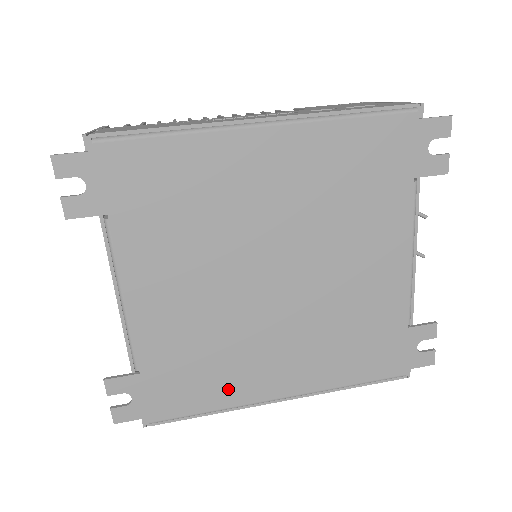
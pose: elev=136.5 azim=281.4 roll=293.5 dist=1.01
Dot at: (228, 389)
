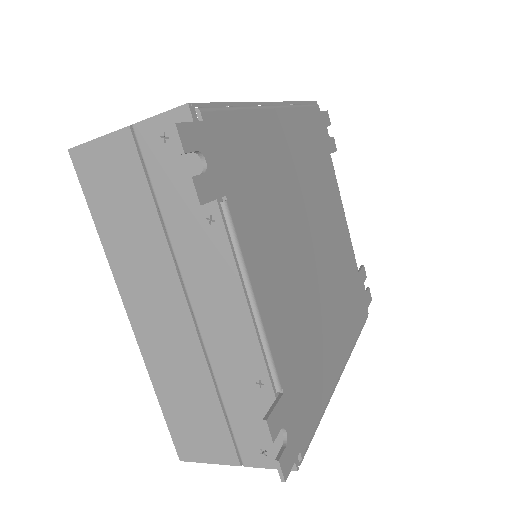
Dot at: (324, 377)
